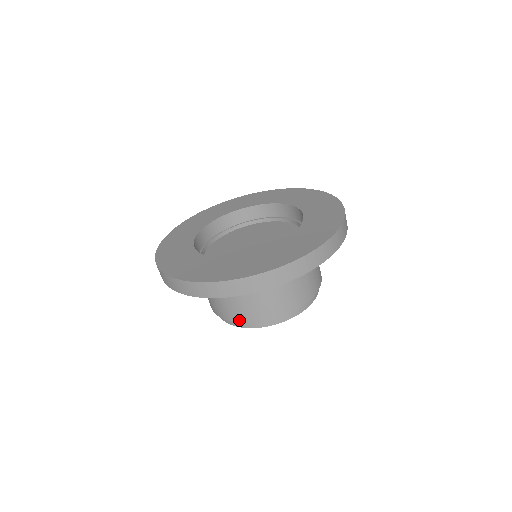
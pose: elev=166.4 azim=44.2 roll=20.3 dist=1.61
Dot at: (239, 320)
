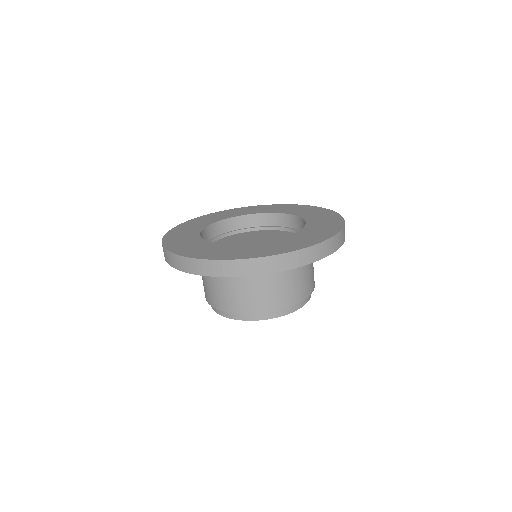
Dot at: (274, 308)
